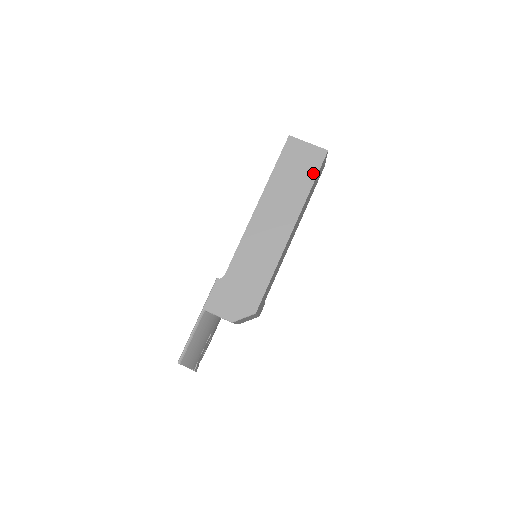
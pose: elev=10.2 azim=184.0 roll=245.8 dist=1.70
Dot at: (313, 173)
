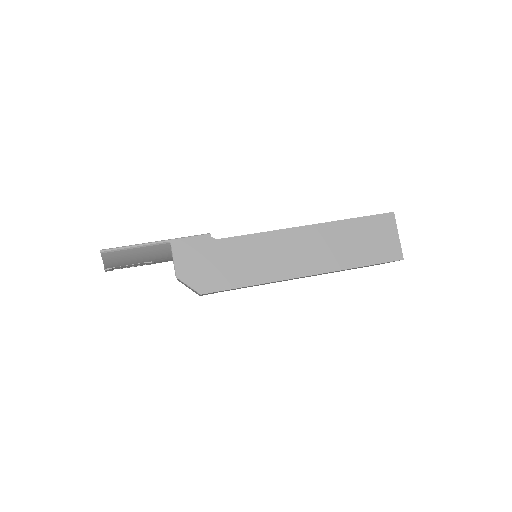
Dot at: (373, 259)
